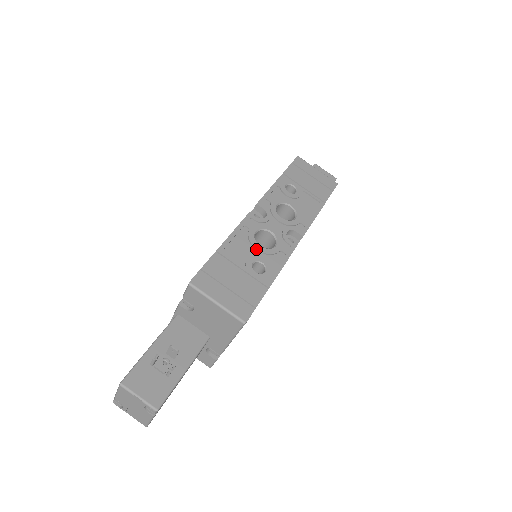
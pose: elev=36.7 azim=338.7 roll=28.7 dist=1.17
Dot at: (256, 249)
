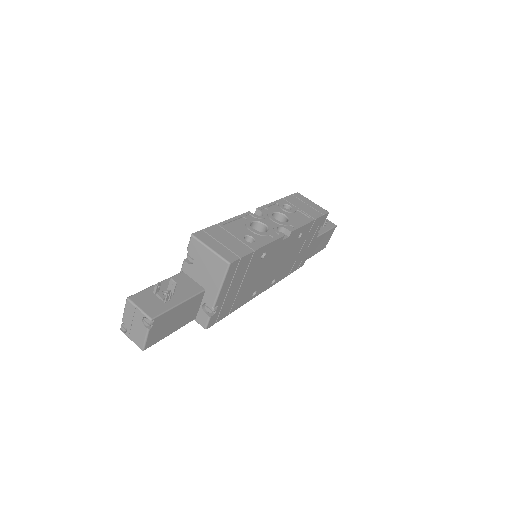
Dot at: (250, 230)
